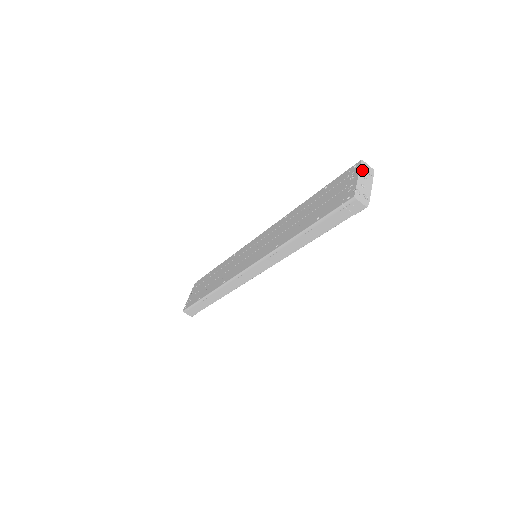
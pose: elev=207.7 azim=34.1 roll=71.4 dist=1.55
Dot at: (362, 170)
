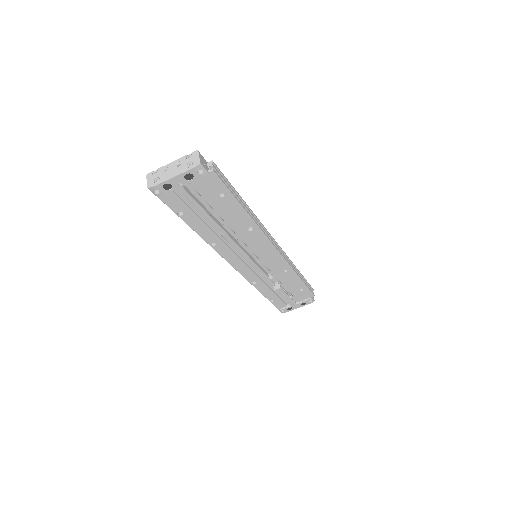
Dot at: (185, 158)
